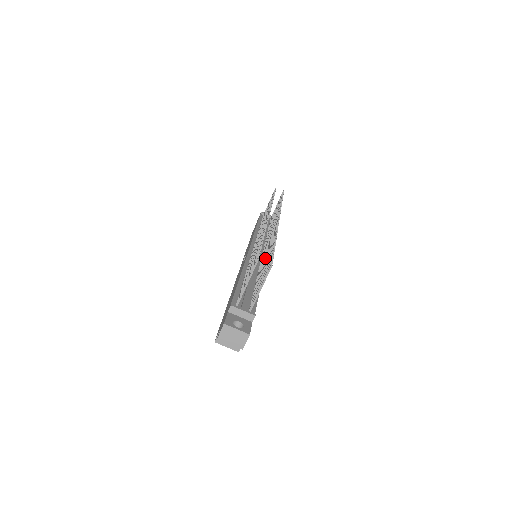
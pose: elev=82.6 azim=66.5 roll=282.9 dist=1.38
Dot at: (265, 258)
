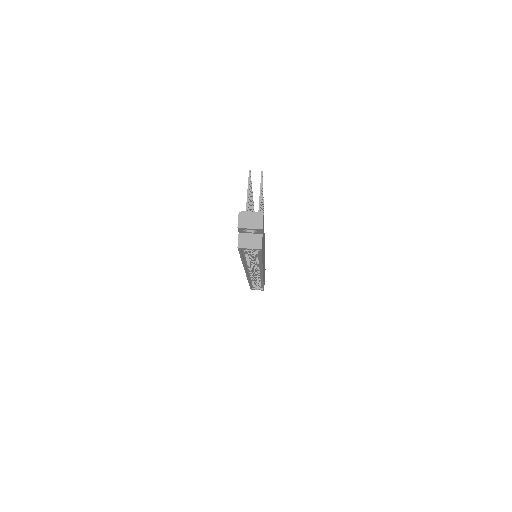
Dot at: occluded
